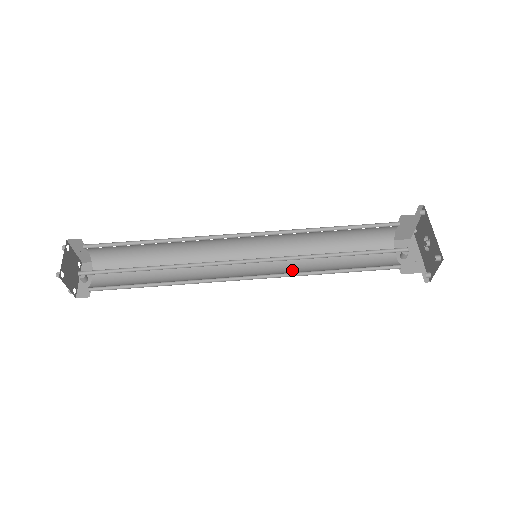
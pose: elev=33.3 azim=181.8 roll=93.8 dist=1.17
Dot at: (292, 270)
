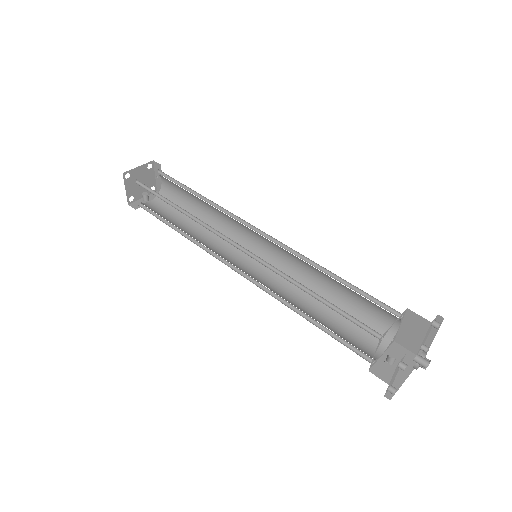
Dot at: (276, 291)
